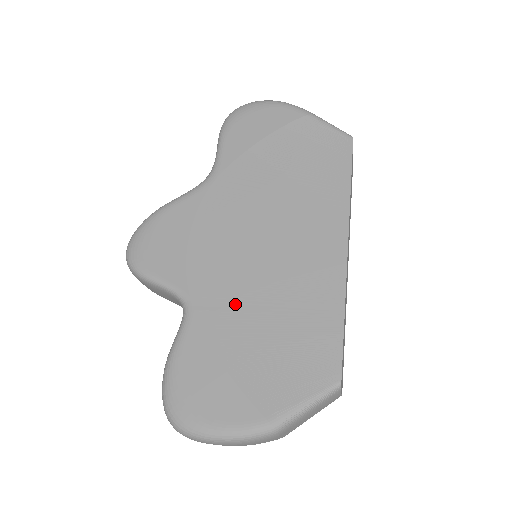
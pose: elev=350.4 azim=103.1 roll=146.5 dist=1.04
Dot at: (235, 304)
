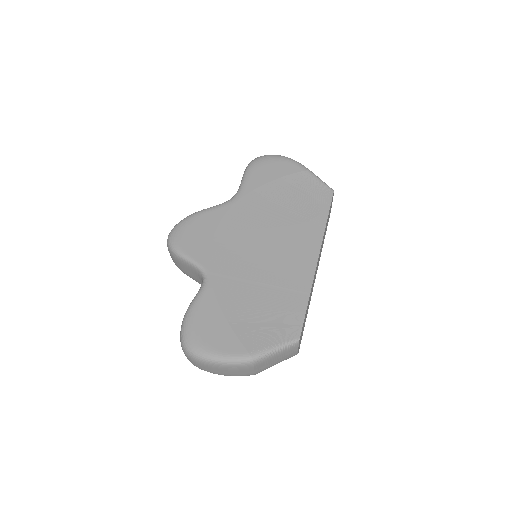
Dot at: (239, 281)
